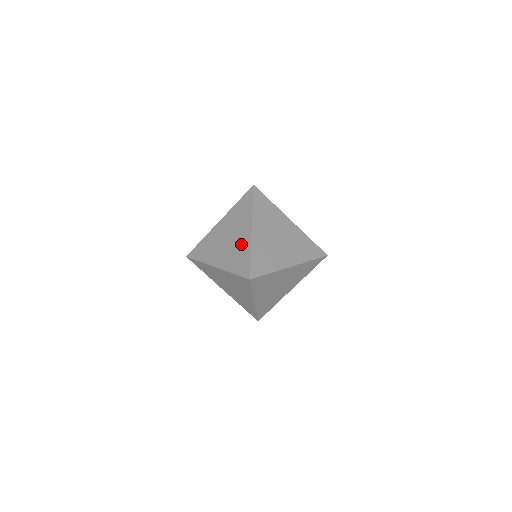
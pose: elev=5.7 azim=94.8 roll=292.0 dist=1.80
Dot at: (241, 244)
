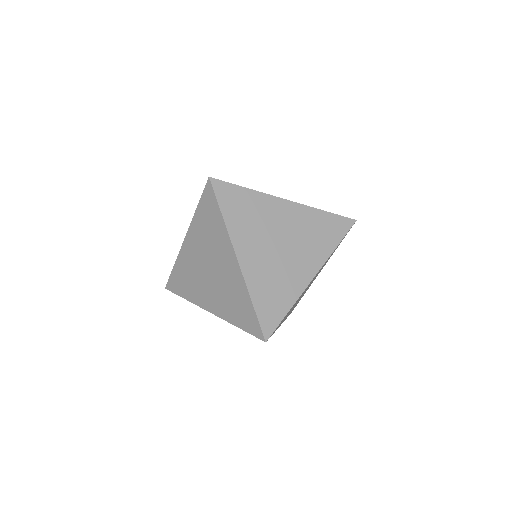
Dot at: occluded
